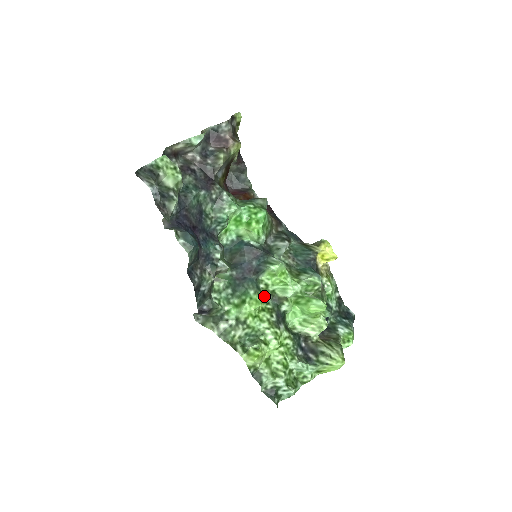
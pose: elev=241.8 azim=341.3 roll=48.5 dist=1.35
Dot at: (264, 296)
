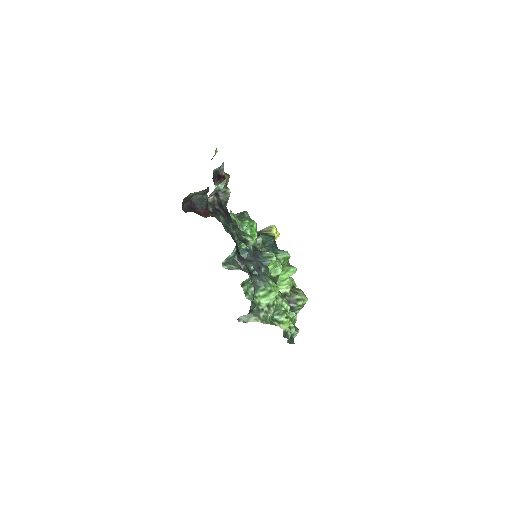
Dot at: occluded
